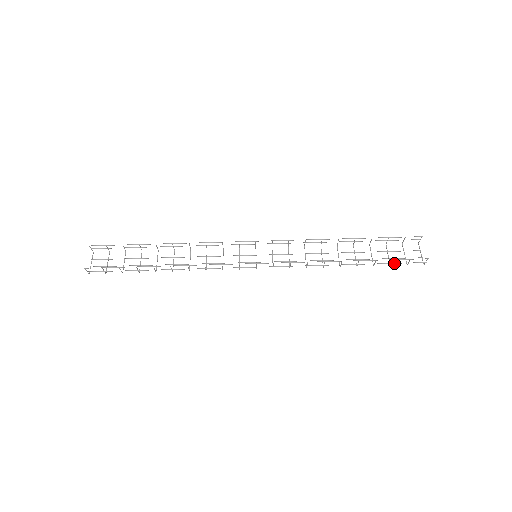
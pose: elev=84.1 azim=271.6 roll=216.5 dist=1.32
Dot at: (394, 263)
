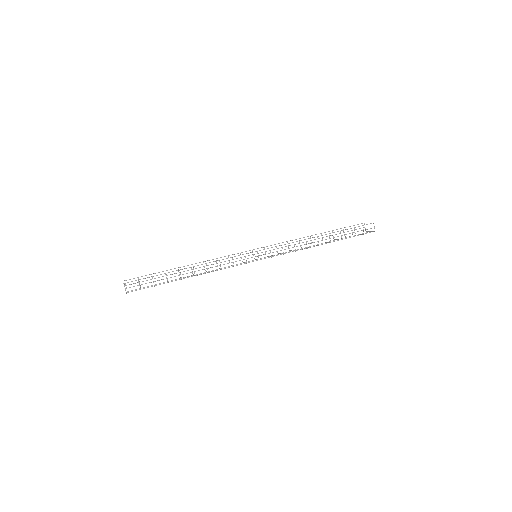
Dot at: (354, 232)
